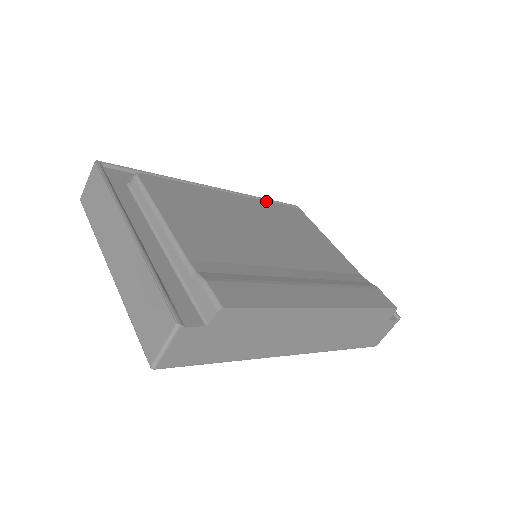
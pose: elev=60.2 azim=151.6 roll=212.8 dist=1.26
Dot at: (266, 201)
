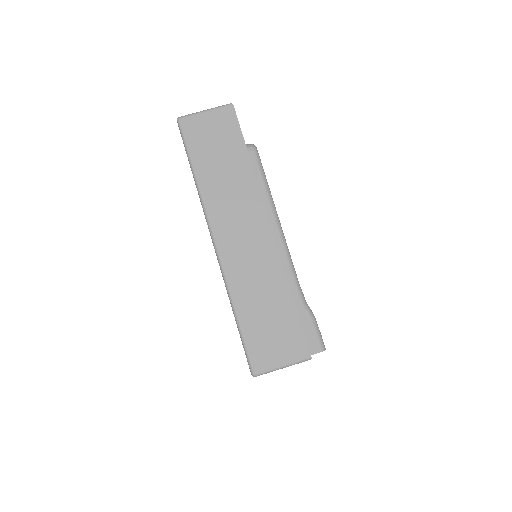
Dot at: occluded
